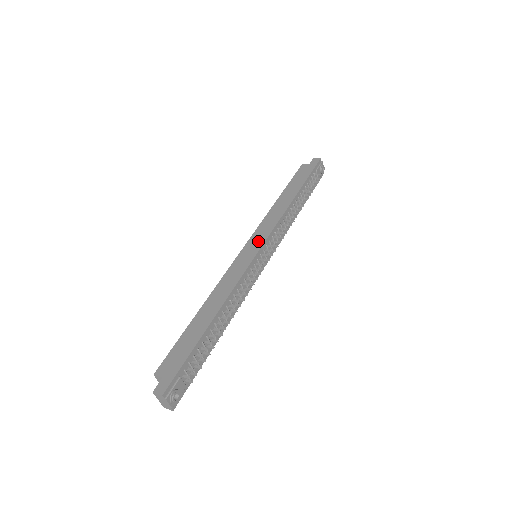
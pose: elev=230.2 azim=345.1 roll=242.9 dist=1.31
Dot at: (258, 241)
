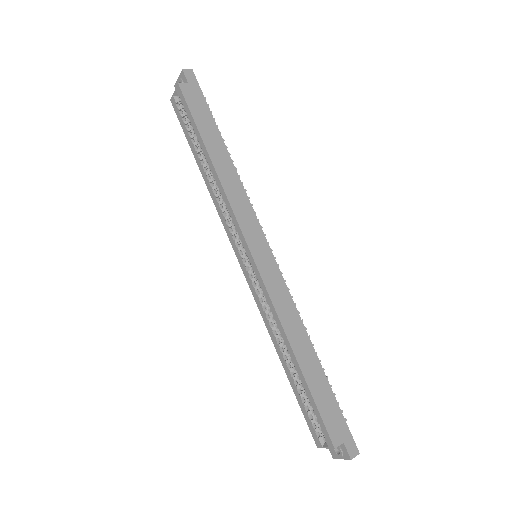
Dot at: (259, 240)
